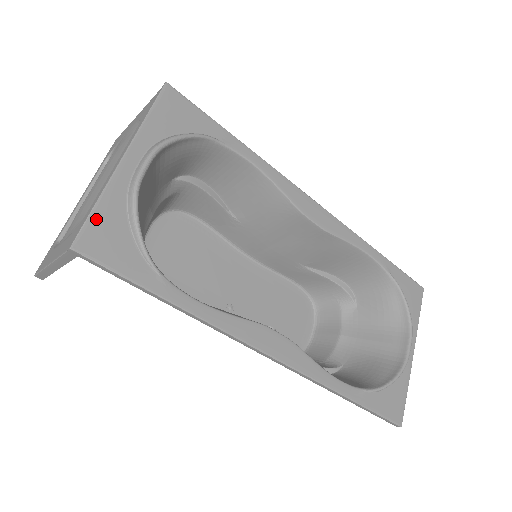
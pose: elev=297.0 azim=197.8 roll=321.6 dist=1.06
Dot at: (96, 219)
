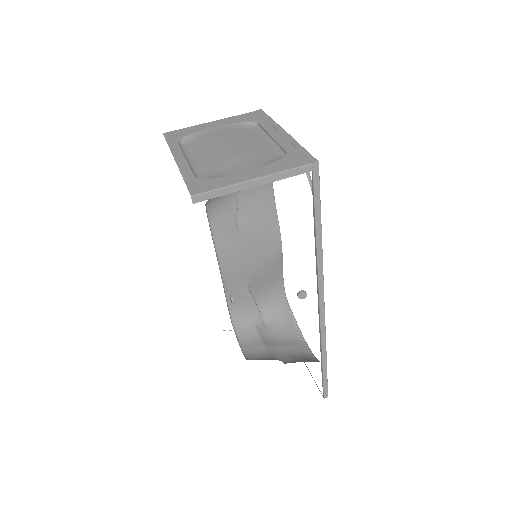
Dot at: occluded
